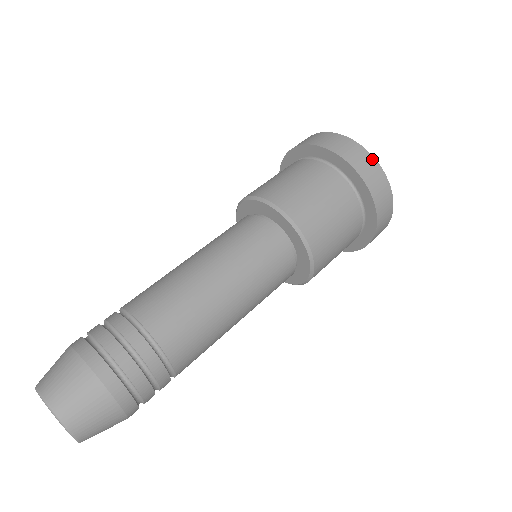
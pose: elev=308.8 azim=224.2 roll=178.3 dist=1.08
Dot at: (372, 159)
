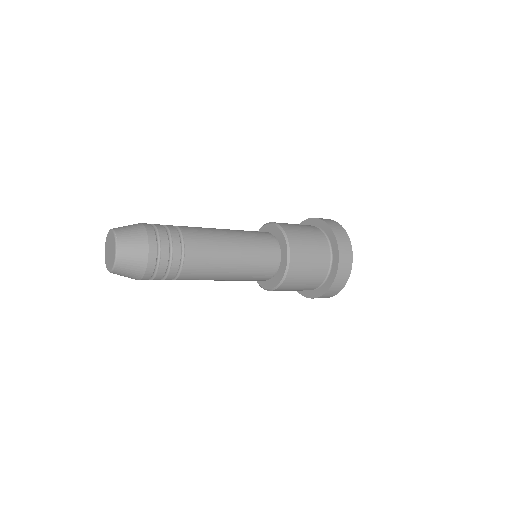
Dot at: occluded
